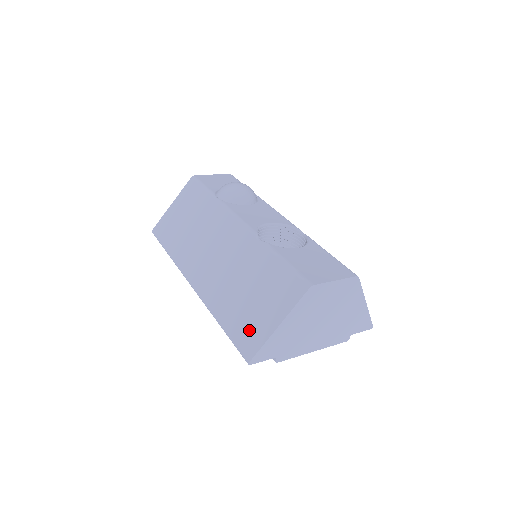
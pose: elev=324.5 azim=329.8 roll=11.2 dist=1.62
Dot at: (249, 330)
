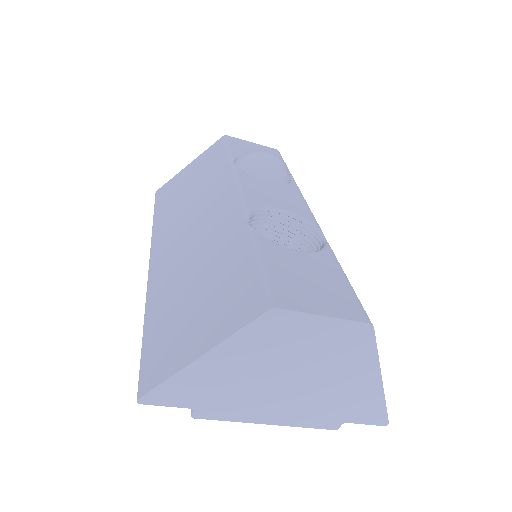
Dot at: (165, 348)
